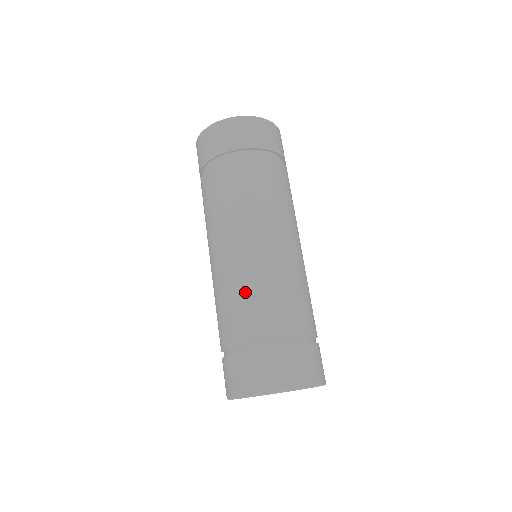
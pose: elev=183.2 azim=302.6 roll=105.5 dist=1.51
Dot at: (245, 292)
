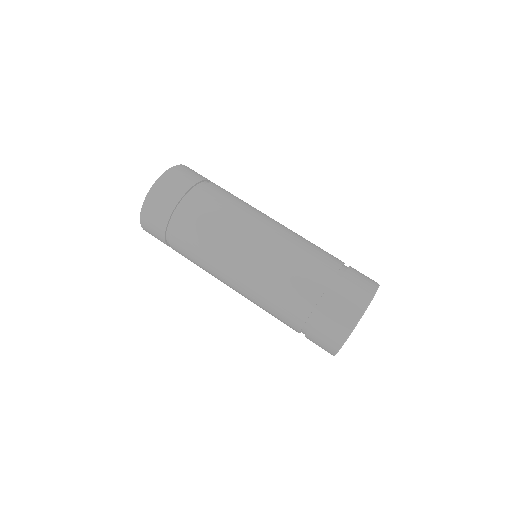
Dot at: (294, 258)
